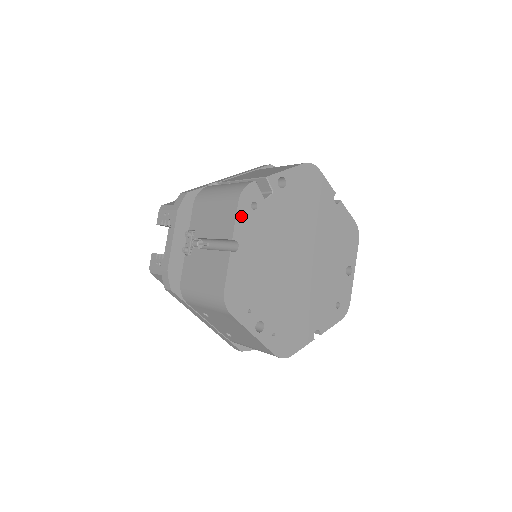
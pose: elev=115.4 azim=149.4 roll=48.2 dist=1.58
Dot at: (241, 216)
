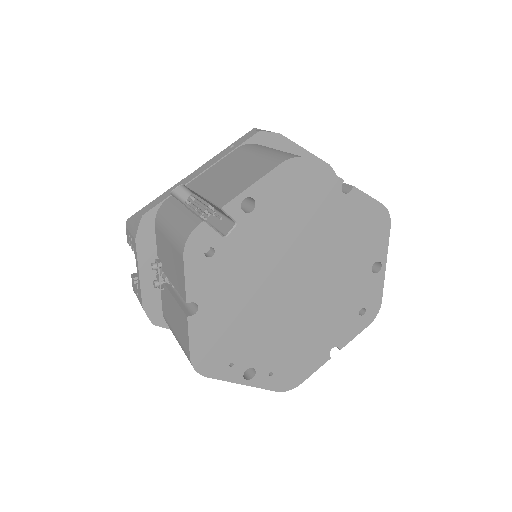
Dot at: (192, 272)
